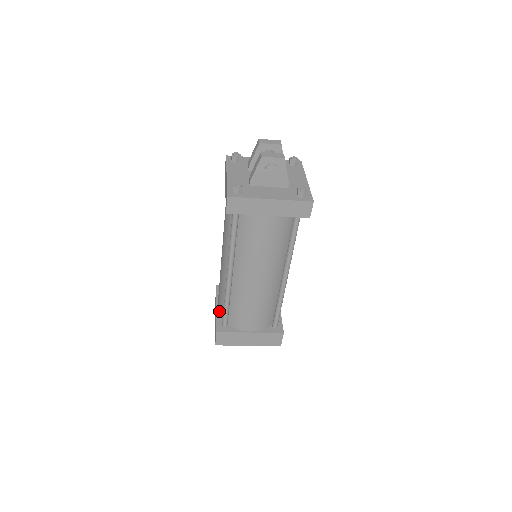
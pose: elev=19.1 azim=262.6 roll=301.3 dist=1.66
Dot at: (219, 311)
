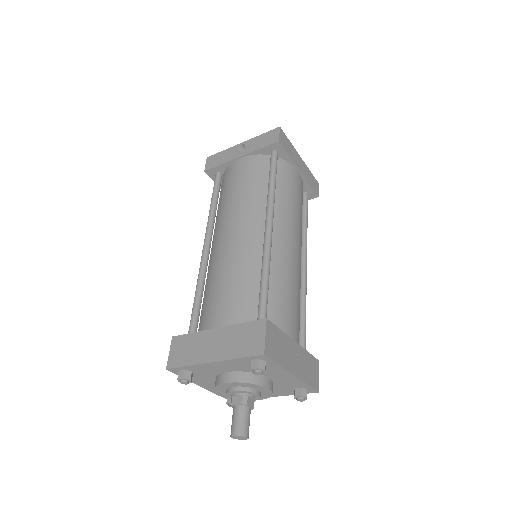
Dot at: (234, 320)
